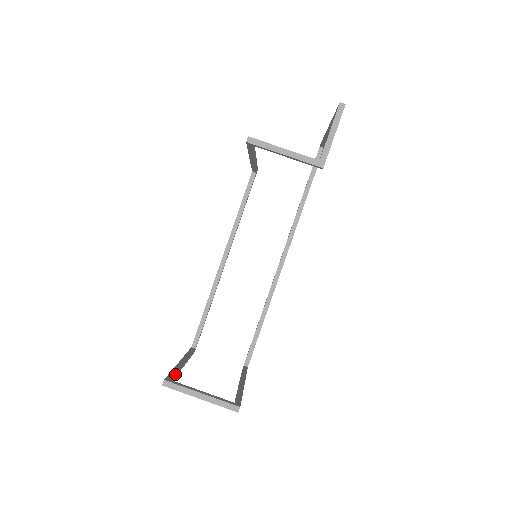
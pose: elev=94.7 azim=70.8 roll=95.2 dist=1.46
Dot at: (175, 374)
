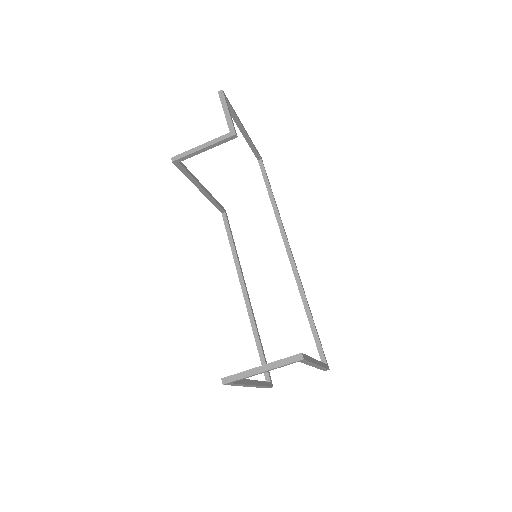
Dot at: occluded
